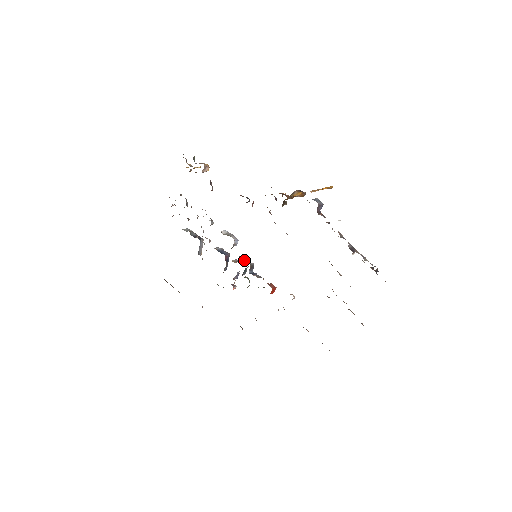
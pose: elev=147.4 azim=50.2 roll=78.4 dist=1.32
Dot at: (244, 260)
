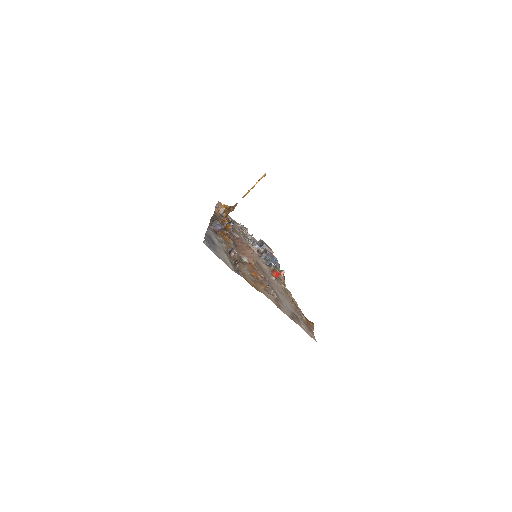
Dot at: (261, 258)
